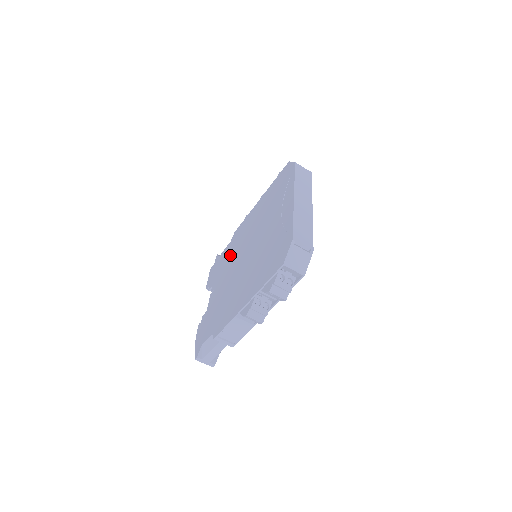
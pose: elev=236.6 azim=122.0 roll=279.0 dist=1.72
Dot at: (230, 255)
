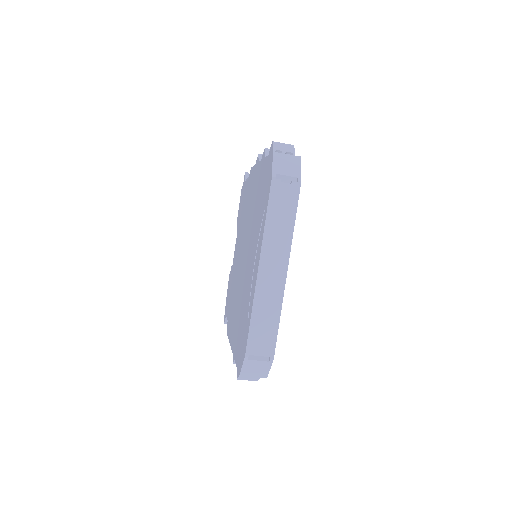
Dot at: (244, 214)
